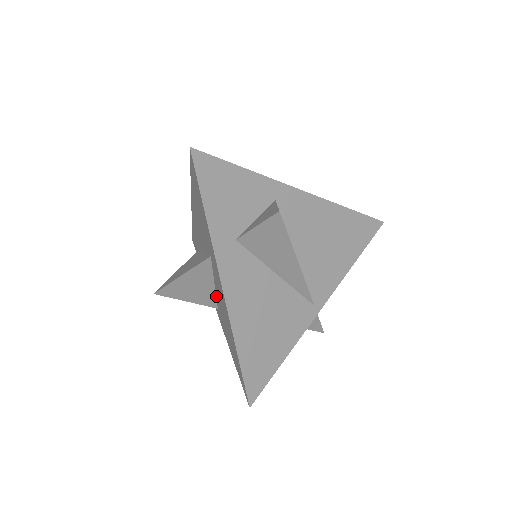
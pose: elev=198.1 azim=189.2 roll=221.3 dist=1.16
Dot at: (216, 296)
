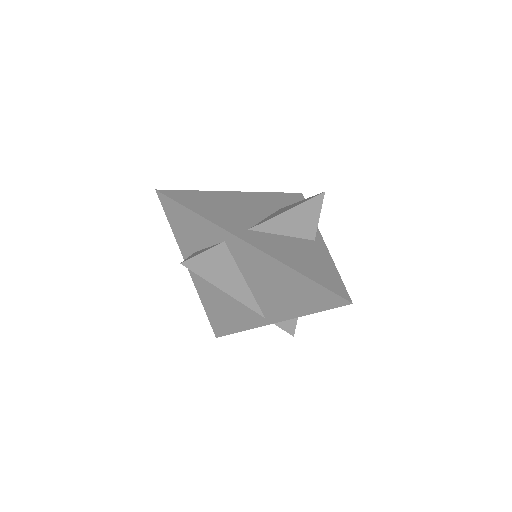
Dot at: occluded
